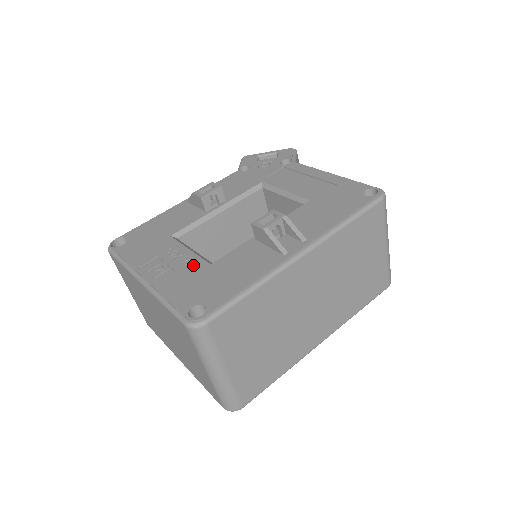
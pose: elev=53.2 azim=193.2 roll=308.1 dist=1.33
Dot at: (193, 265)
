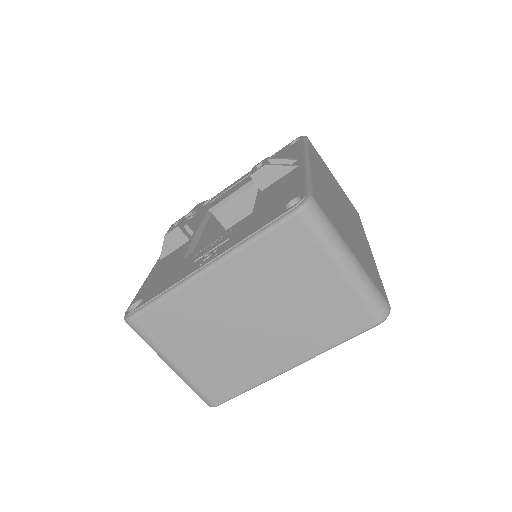
Dot at: (238, 226)
